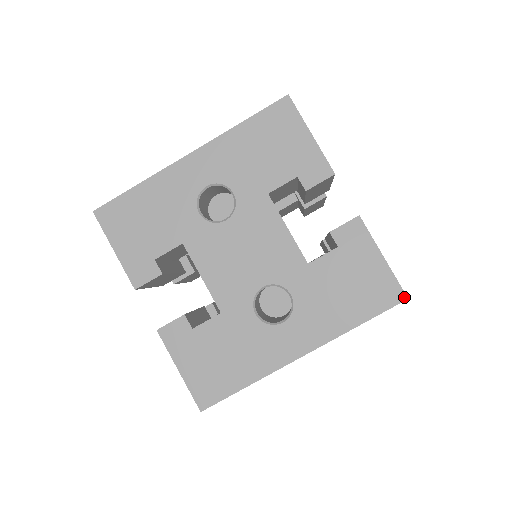
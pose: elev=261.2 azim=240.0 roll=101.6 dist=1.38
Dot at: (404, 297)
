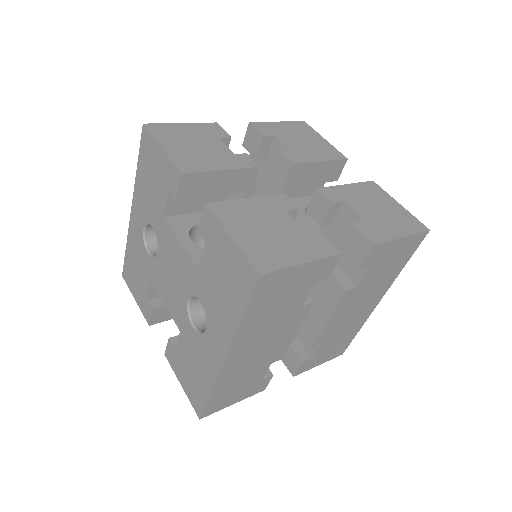
Dot at: (257, 274)
